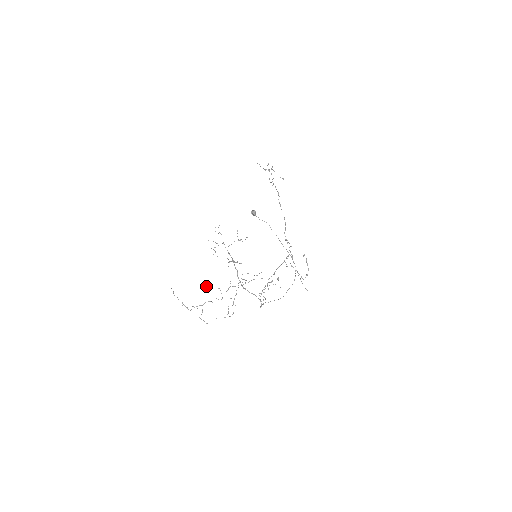
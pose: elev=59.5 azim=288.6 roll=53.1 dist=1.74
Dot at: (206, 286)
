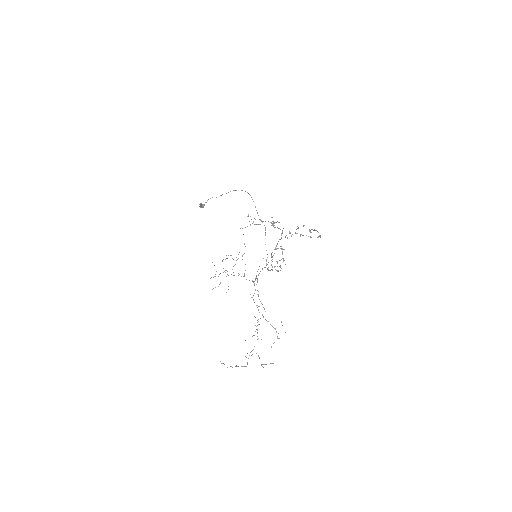
Dot at: (252, 336)
